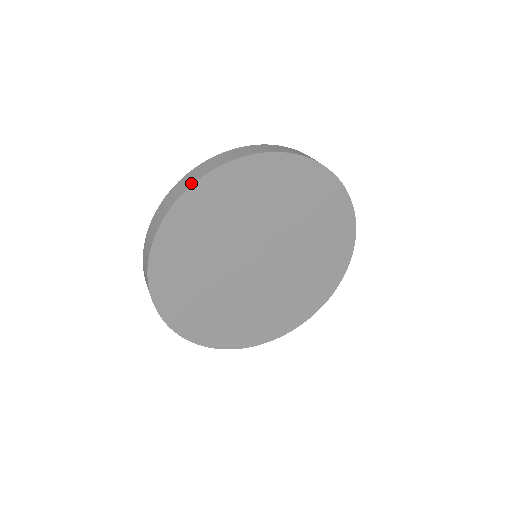
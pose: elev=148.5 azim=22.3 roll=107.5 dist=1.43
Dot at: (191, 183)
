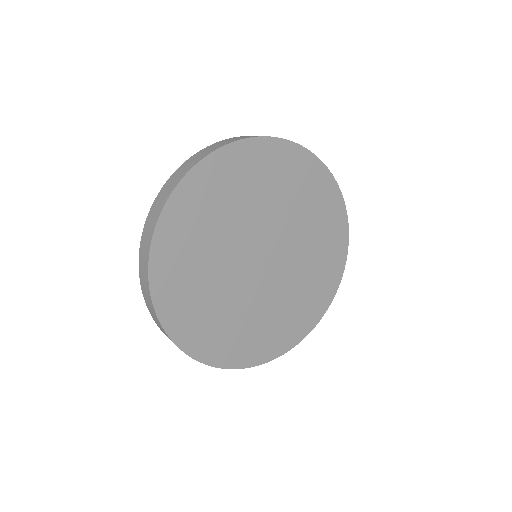
Dot at: (284, 139)
